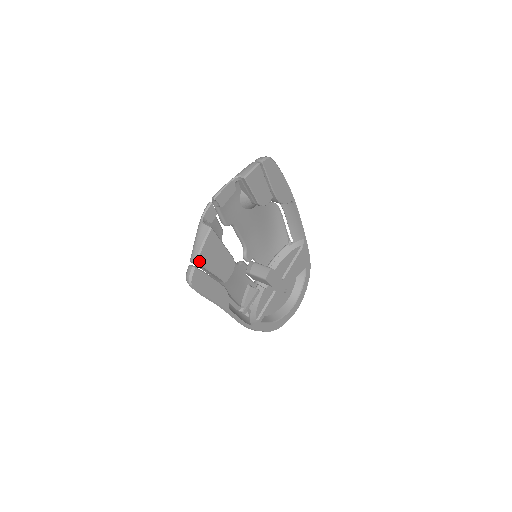
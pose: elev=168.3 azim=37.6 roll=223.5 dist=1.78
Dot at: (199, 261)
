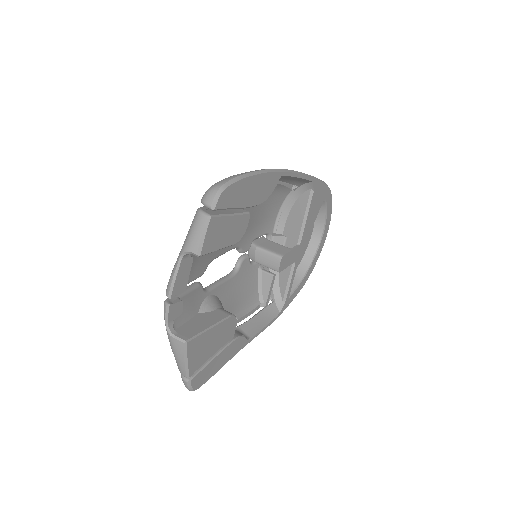
Dot at: (191, 373)
